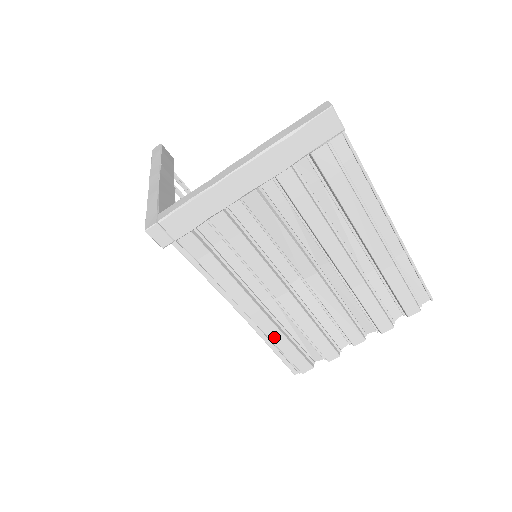
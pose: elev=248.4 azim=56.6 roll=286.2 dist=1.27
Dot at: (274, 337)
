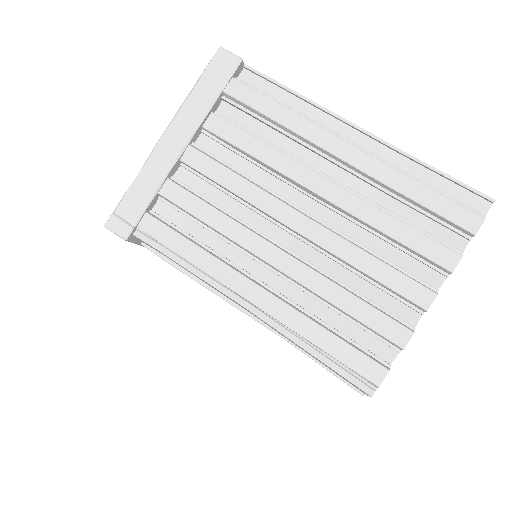
Dot at: (299, 327)
